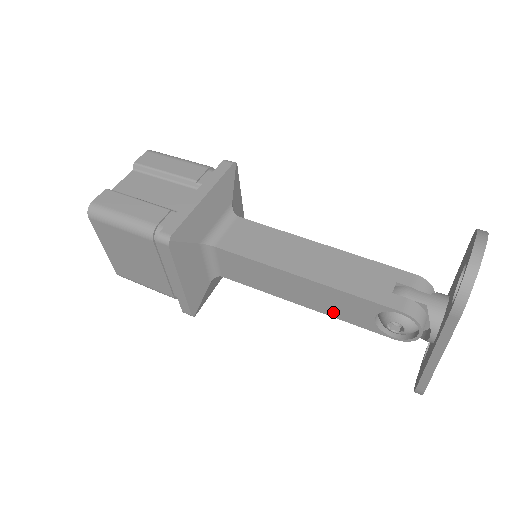
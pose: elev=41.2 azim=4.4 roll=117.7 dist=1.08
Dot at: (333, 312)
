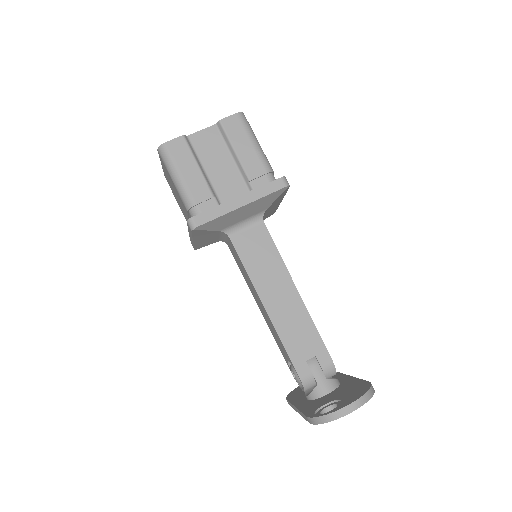
Dot at: (272, 331)
